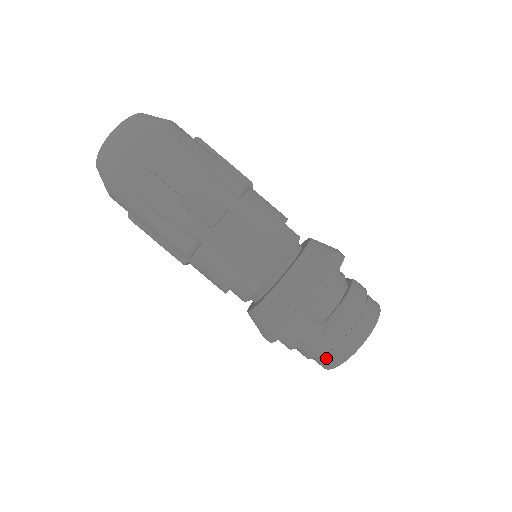
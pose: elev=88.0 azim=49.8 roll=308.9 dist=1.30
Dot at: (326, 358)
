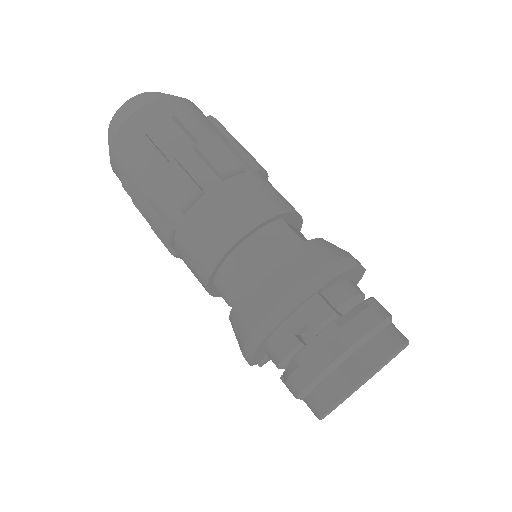
Dot at: (334, 377)
